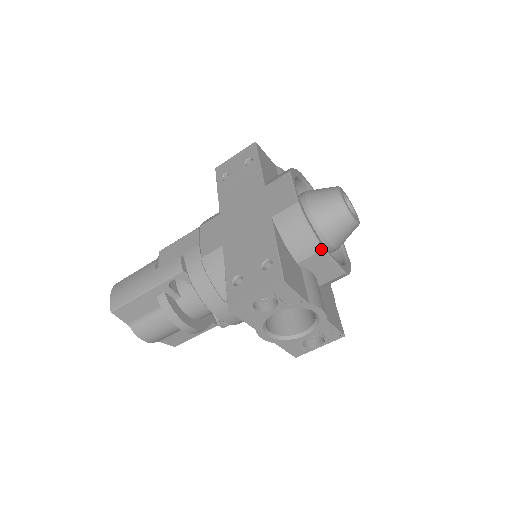
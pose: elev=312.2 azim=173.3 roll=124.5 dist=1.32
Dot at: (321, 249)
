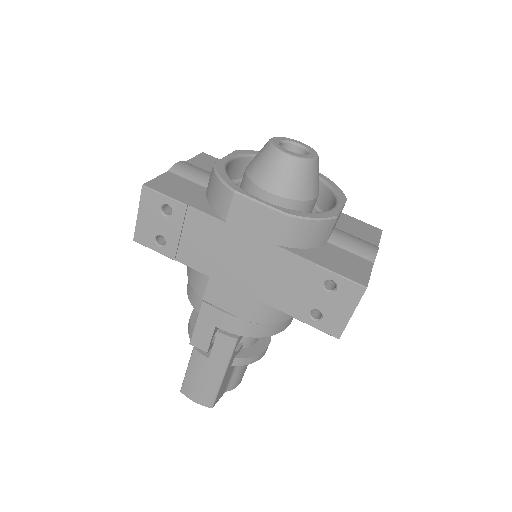
Dot at: (336, 219)
